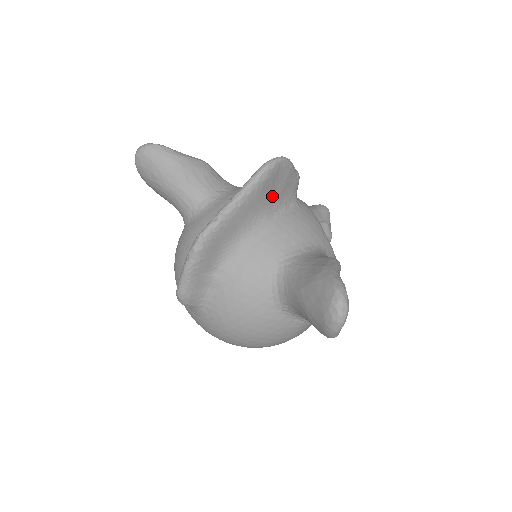
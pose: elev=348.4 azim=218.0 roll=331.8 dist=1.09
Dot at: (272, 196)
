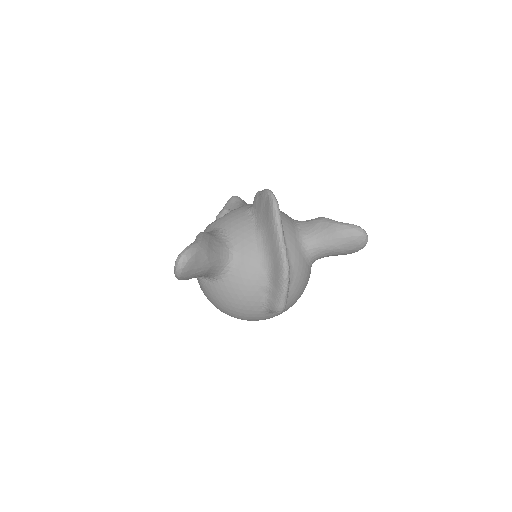
Dot at: occluded
